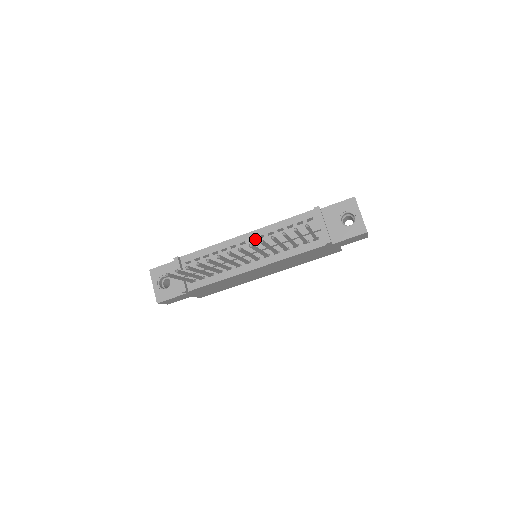
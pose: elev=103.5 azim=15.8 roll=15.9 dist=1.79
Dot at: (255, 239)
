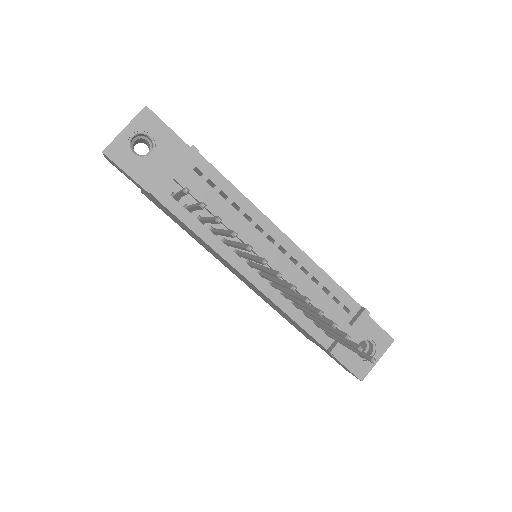
Dot at: (286, 253)
